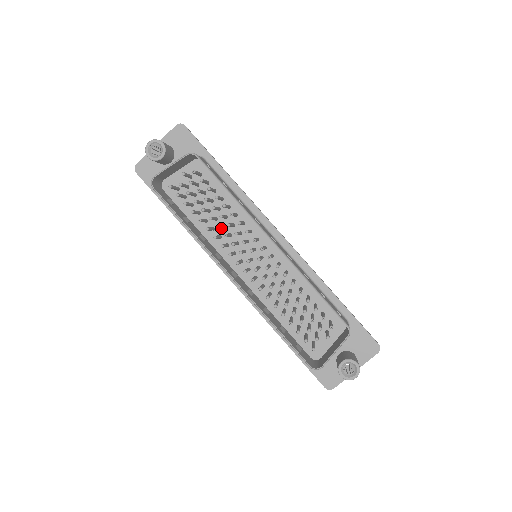
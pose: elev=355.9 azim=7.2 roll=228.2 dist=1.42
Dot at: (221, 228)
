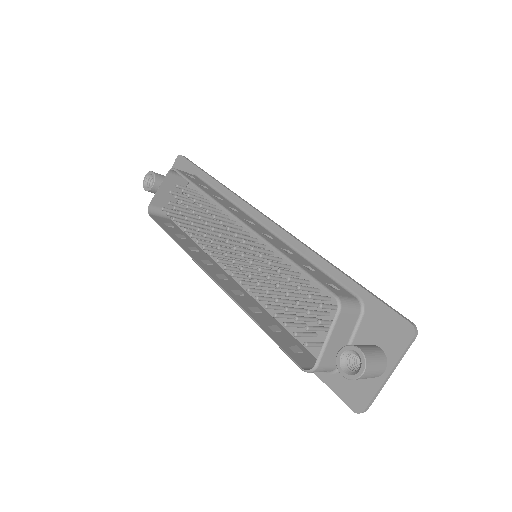
Dot at: (210, 233)
